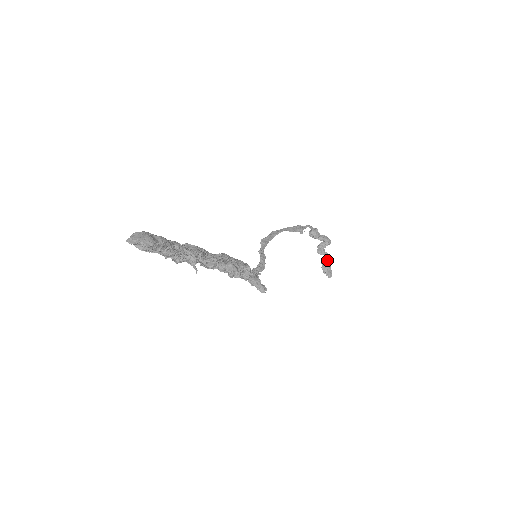
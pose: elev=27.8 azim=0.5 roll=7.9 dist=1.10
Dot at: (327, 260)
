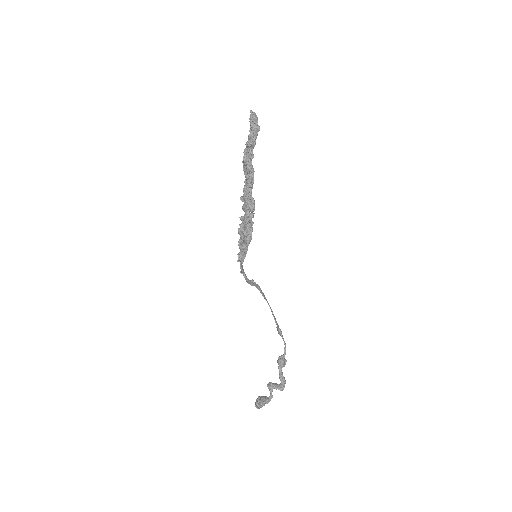
Dot at: (267, 399)
